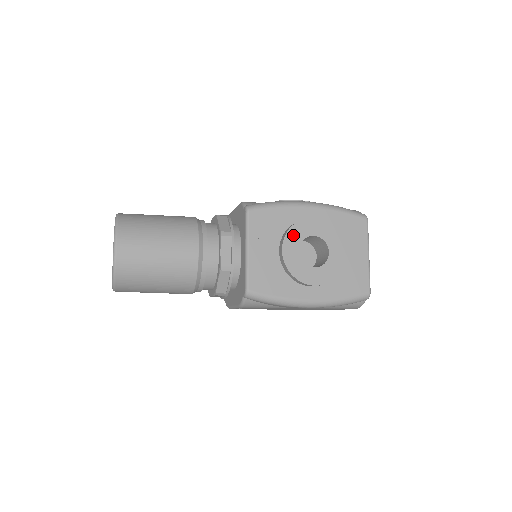
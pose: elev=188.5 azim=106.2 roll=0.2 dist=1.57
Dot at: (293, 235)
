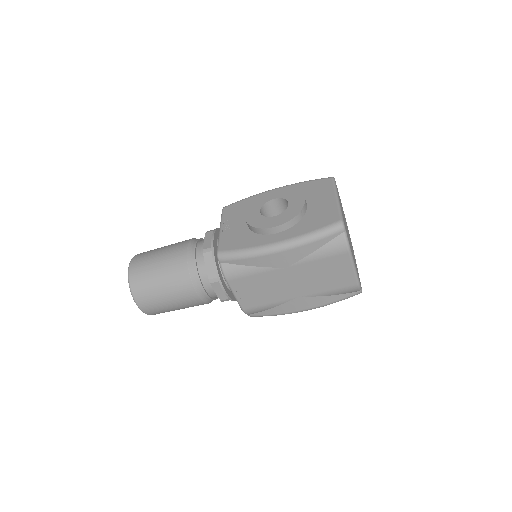
Dot at: (255, 204)
